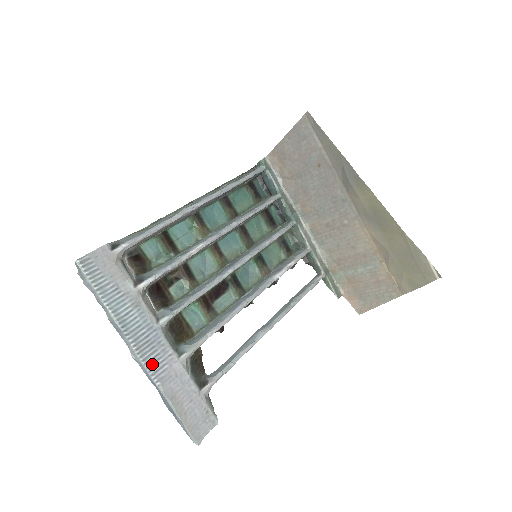
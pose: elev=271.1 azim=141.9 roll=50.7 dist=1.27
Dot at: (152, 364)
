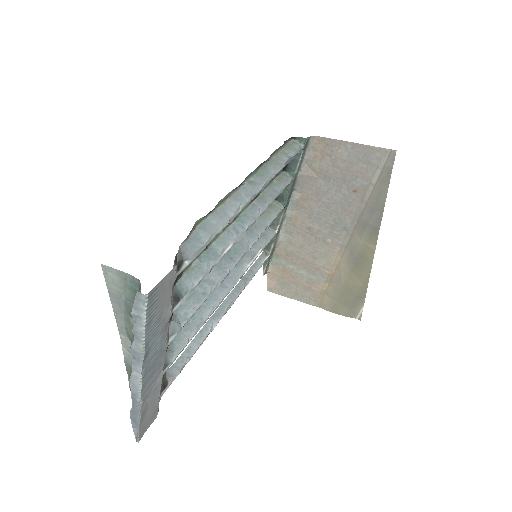
Dot at: (146, 387)
